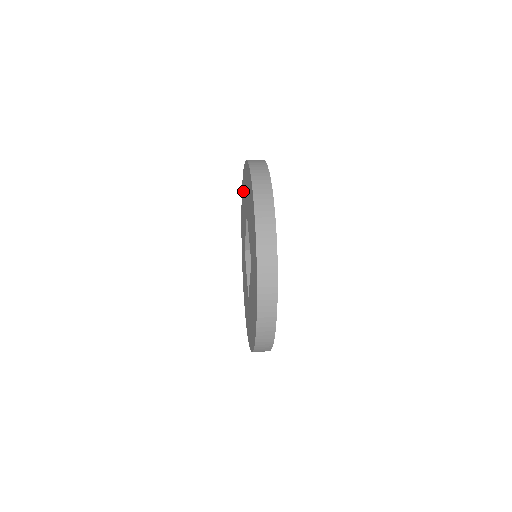
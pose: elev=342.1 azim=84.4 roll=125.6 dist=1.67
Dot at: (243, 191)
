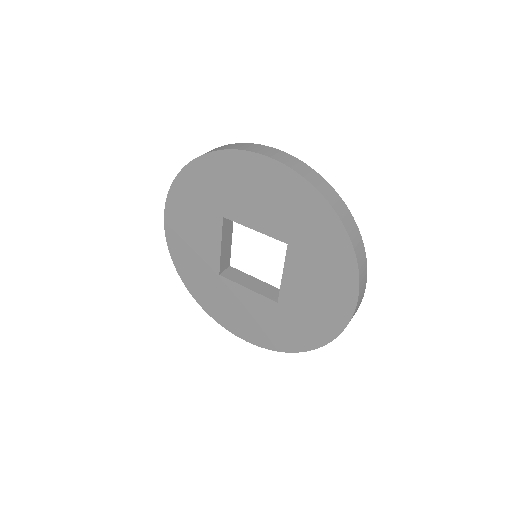
Dot at: (179, 214)
